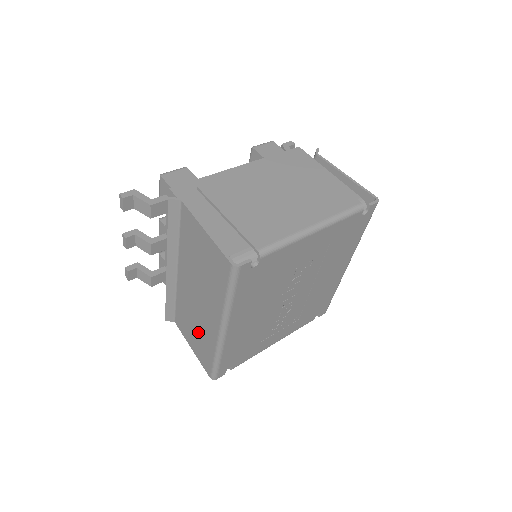
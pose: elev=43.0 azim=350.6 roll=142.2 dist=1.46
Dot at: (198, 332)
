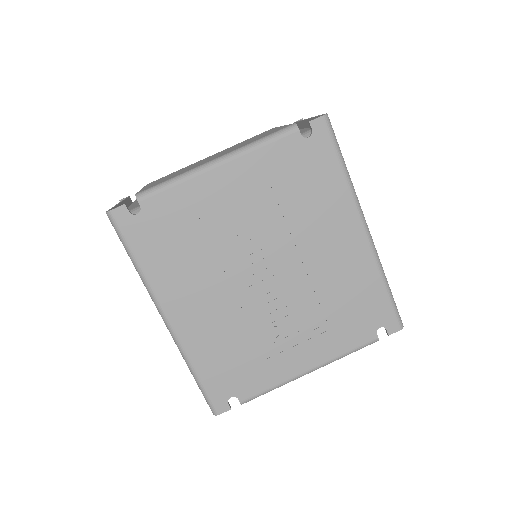
Dot at: occluded
